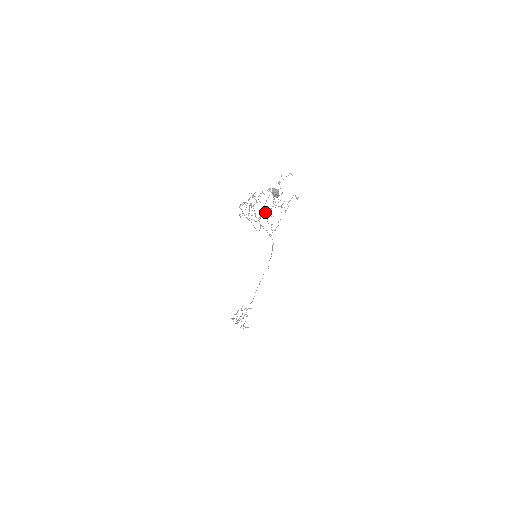
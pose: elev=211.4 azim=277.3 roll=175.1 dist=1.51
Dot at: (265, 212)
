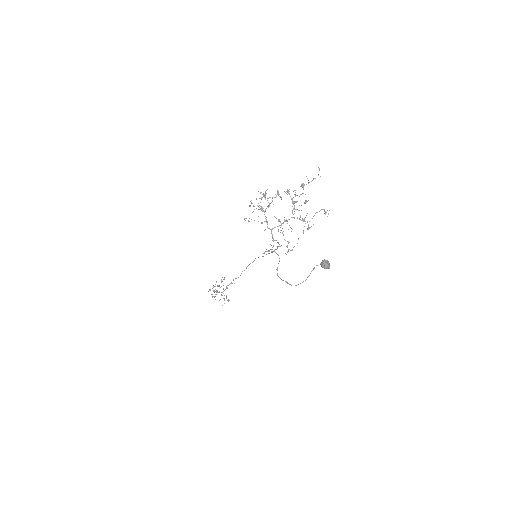
Dot at: (281, 223)
